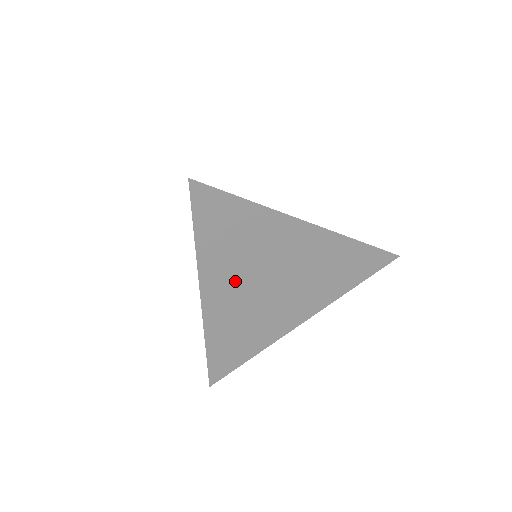
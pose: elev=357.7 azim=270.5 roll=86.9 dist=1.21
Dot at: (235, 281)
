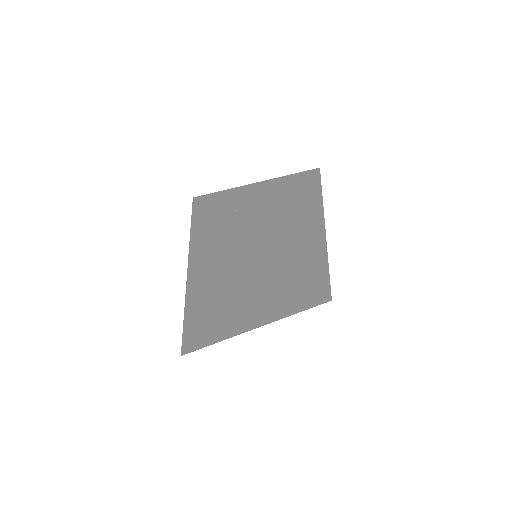
Dot at: (272, 262)
